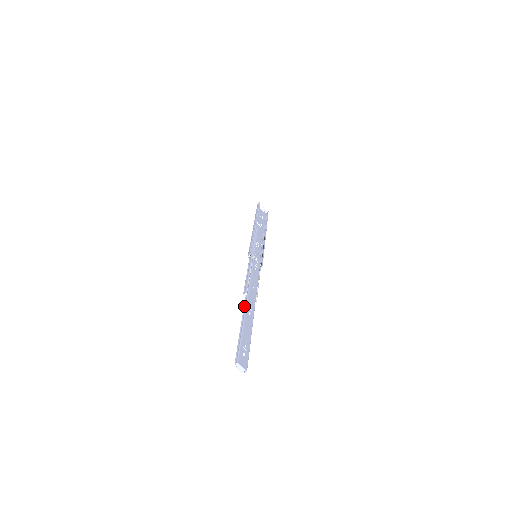
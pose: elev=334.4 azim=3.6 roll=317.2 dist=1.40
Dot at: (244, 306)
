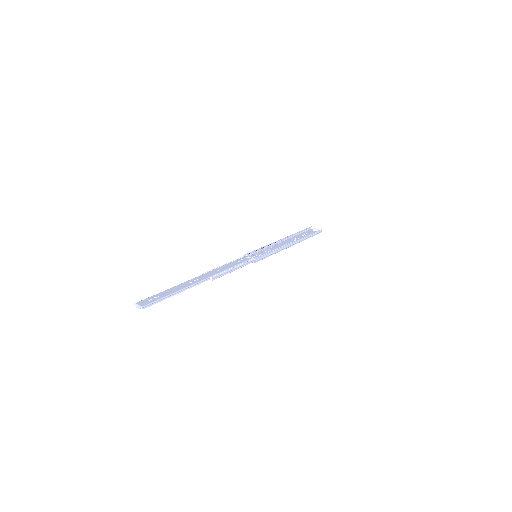
Dot at: (192, 280)
